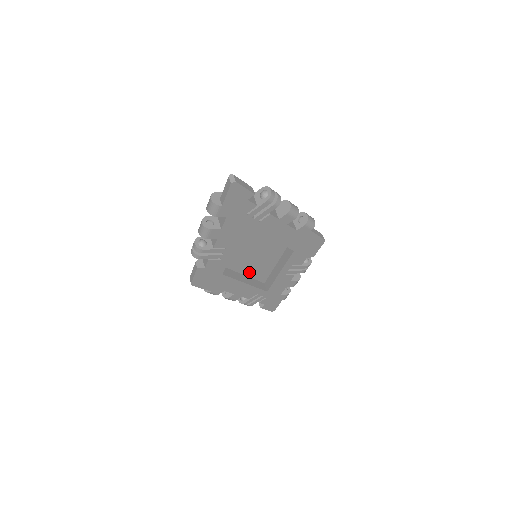
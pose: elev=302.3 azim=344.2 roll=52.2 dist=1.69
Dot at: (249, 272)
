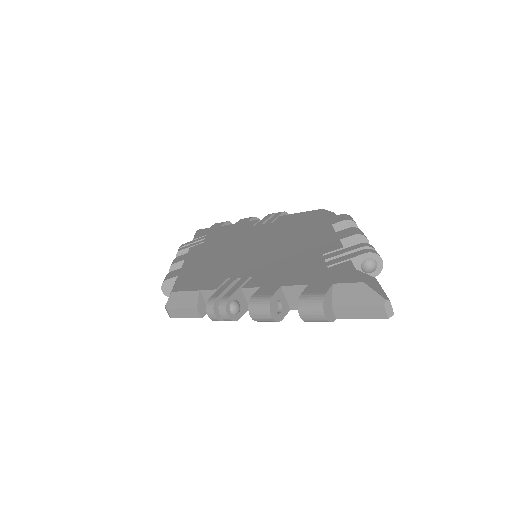
Dot at: occluded
